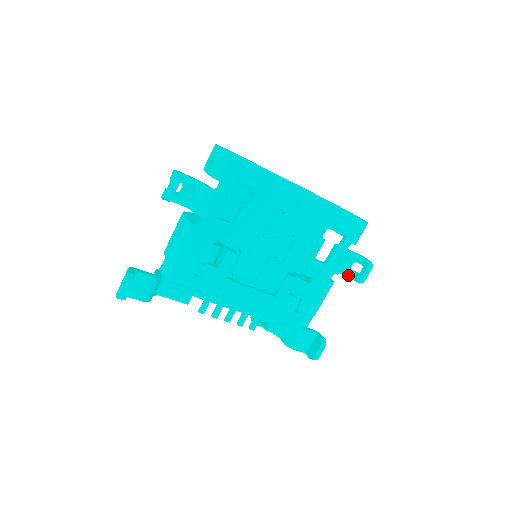
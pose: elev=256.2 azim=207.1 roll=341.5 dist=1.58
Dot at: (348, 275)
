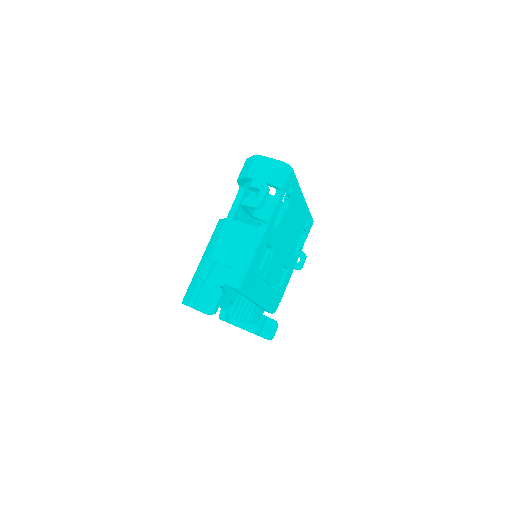
Dot at: occluded
